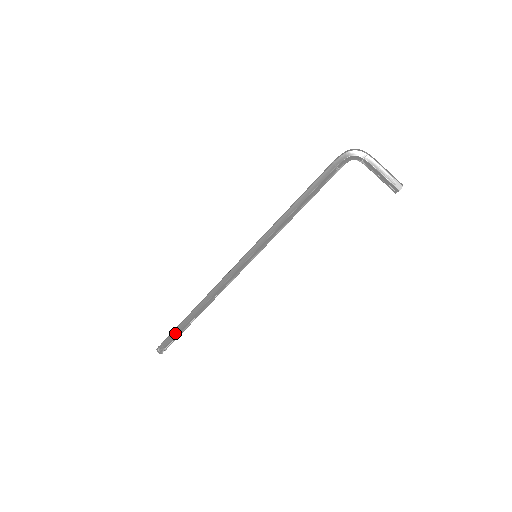
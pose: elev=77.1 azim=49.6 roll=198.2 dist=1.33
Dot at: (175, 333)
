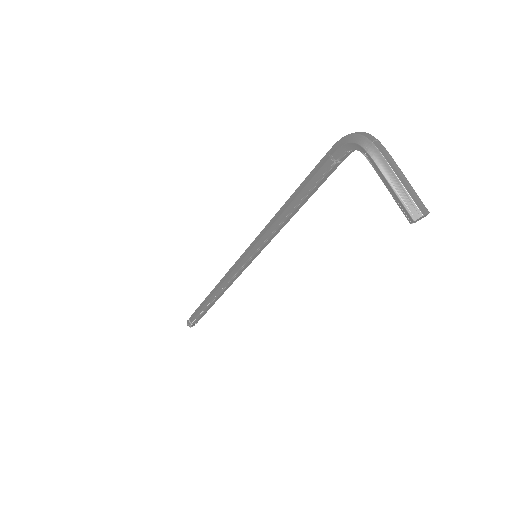
Dot at: (197, 311)
